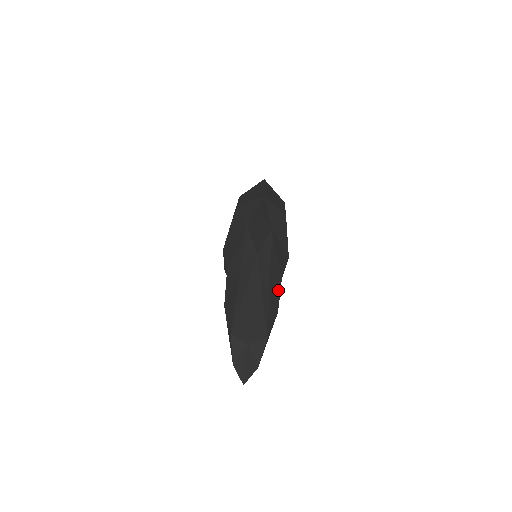
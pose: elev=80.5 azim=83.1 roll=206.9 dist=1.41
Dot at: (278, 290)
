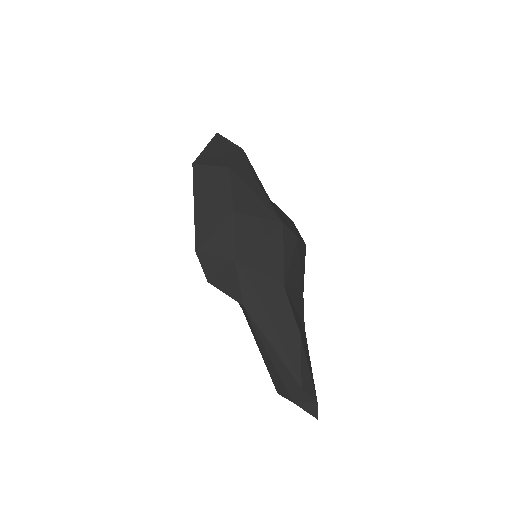
Dot at: (287, 310)
